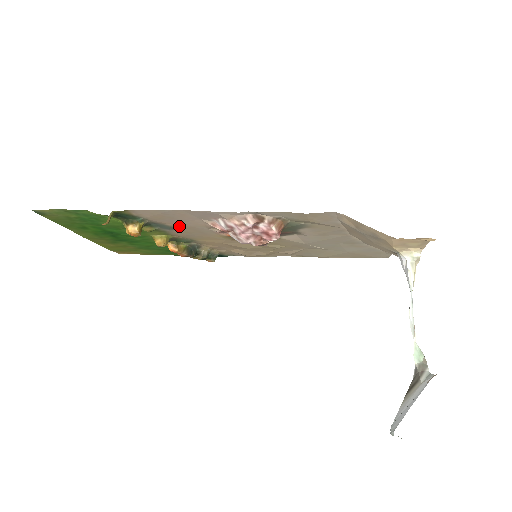
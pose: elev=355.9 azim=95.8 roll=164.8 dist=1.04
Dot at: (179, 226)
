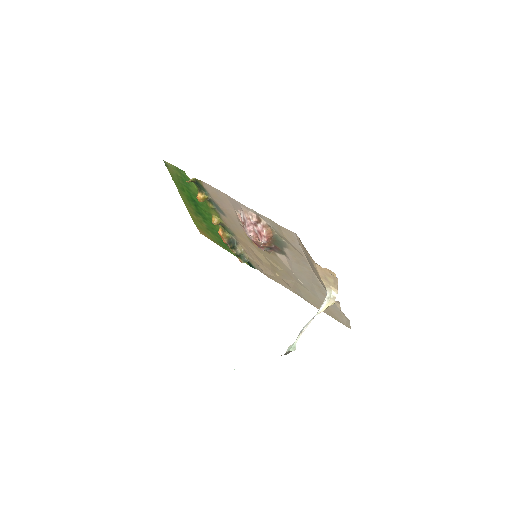
Dot at: (225, 211)
